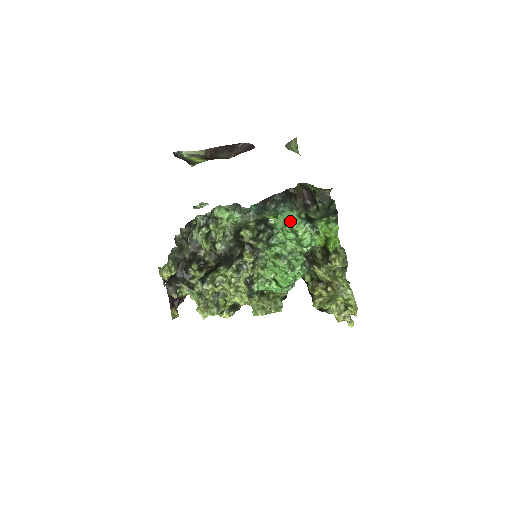
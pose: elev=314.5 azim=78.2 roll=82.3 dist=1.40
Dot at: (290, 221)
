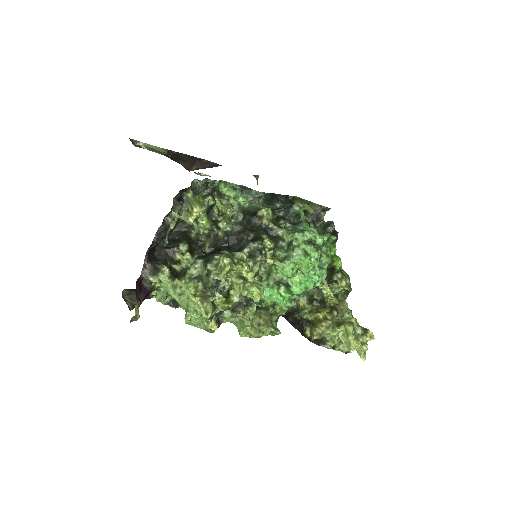
Dot at: occluded
